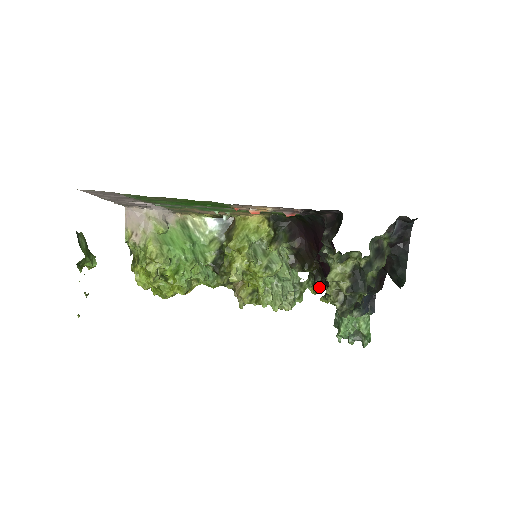
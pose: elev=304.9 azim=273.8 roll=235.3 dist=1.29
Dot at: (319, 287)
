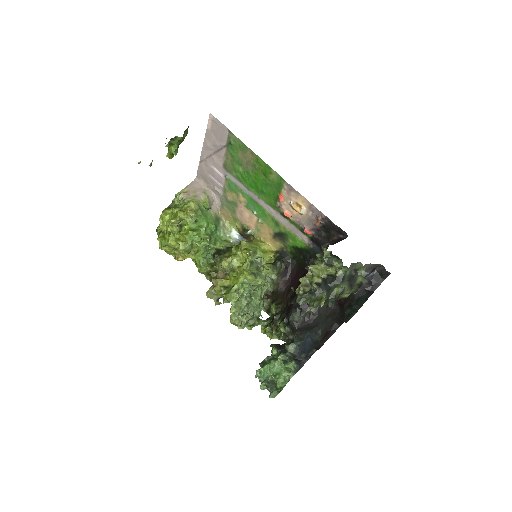
Dot at: (273, 324)
